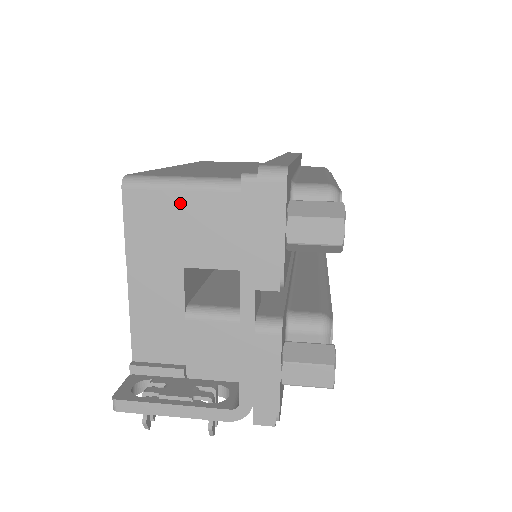
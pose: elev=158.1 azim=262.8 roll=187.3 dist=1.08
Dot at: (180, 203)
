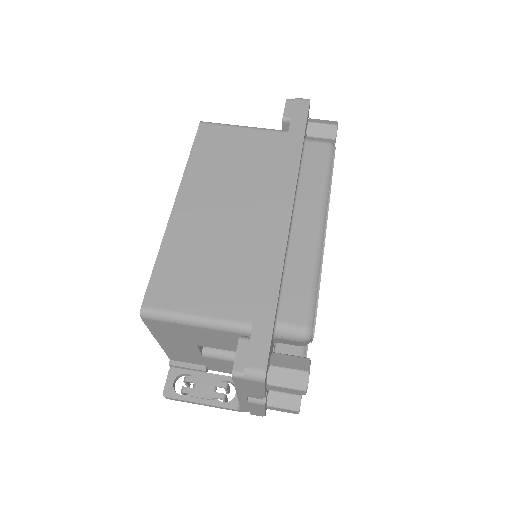
Dot at: (188, 329)
